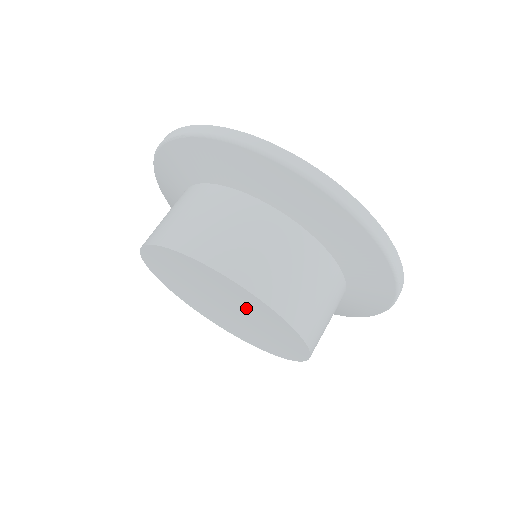
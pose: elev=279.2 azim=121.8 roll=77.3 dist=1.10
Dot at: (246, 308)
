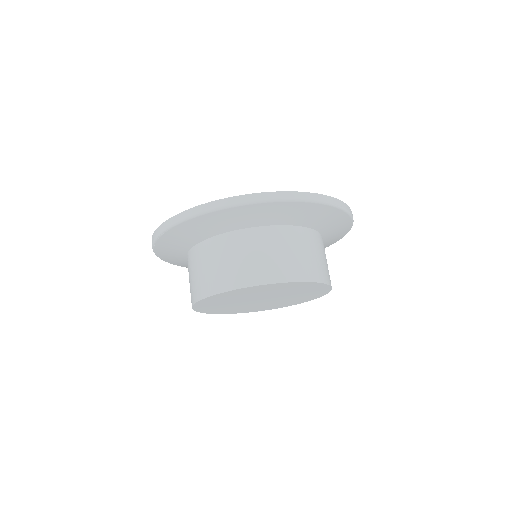
Dot at: (278, 291)
